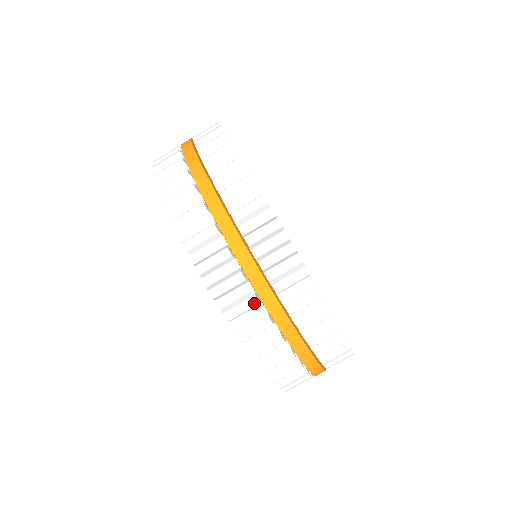
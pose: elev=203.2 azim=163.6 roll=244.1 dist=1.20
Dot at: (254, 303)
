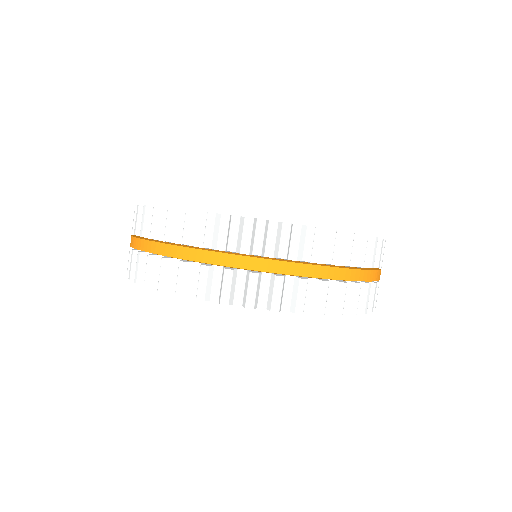
Dot at: (280, 281)
